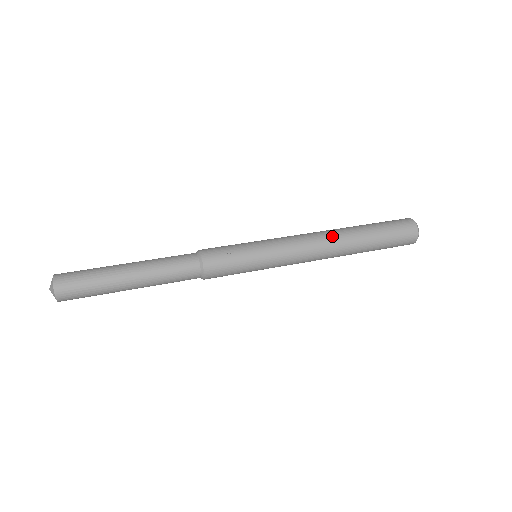
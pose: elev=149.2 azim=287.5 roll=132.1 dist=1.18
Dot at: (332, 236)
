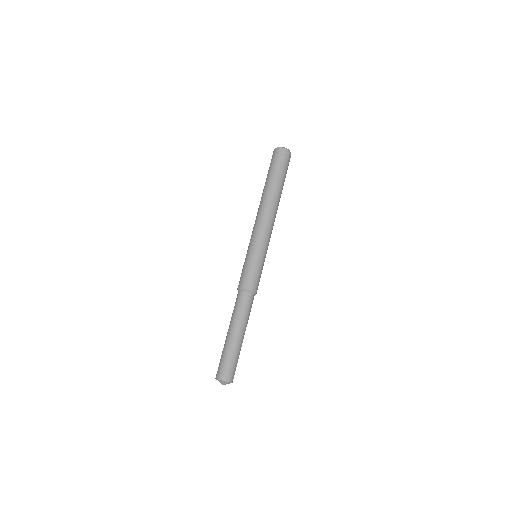
Dot at: (274, 207)
